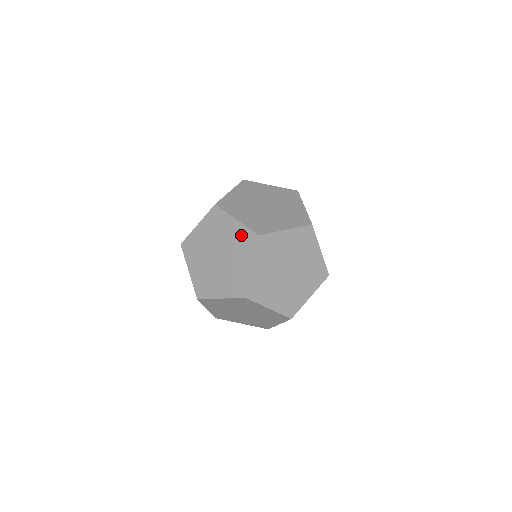
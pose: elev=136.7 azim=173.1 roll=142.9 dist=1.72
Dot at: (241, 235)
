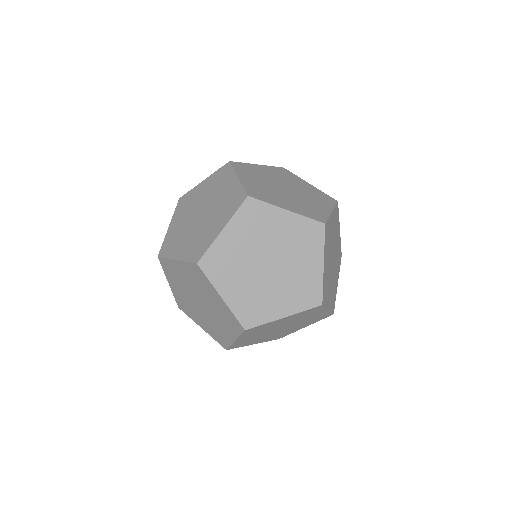
Dot at: (299, 229)
